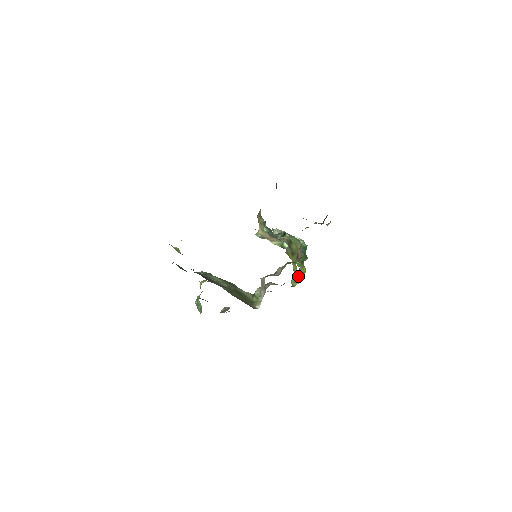
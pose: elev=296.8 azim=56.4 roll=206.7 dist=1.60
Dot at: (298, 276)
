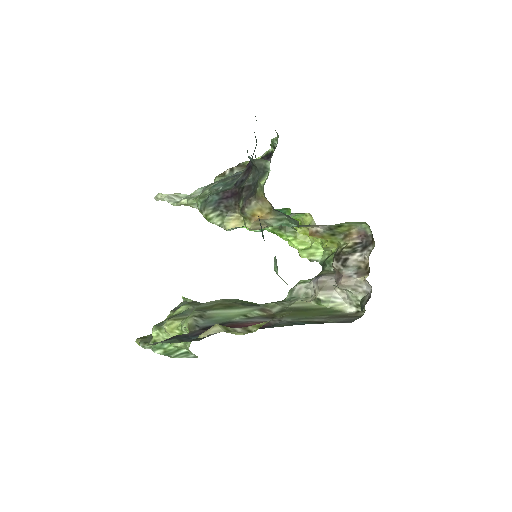
Dot at: (304, 246)
